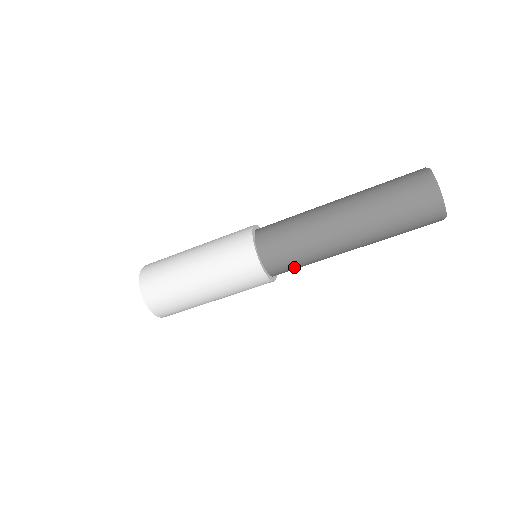
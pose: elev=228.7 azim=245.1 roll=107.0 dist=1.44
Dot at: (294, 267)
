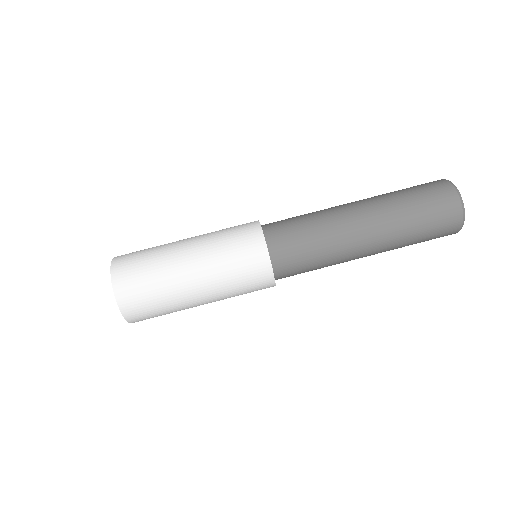
Dot at: (295, 233)
